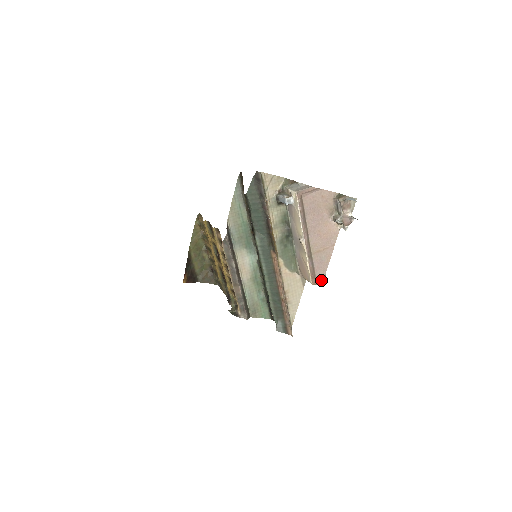
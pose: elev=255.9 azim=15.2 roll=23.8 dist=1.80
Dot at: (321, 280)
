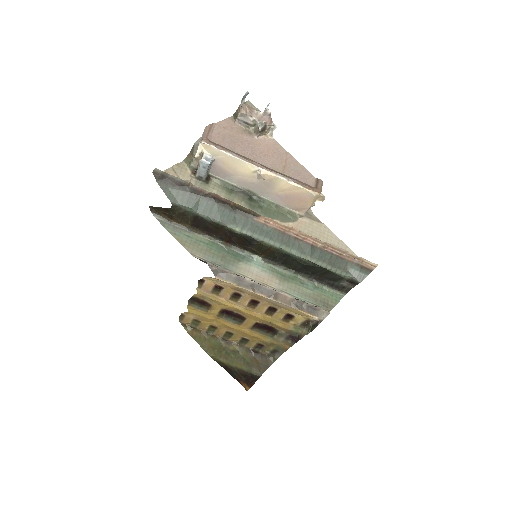
Dot at: (320, 184)
